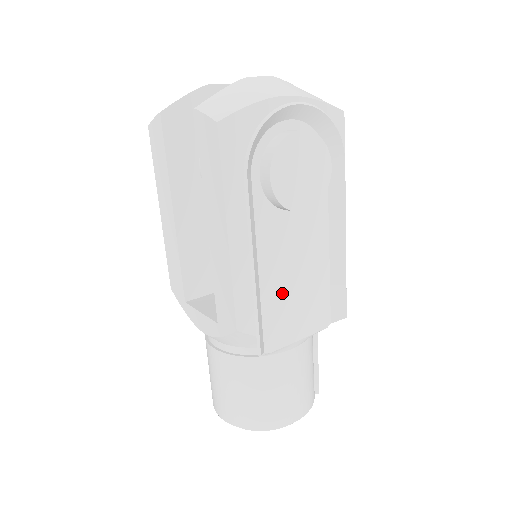
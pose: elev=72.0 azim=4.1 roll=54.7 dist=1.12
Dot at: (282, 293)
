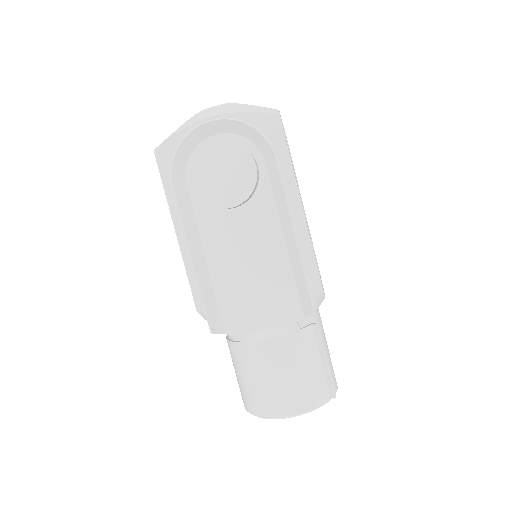
Dot at: (236, 282)
